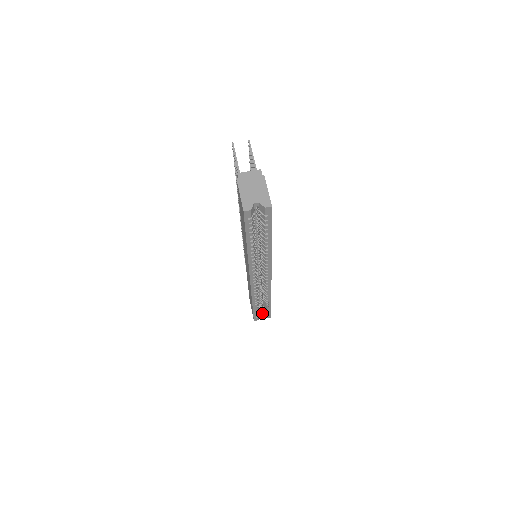
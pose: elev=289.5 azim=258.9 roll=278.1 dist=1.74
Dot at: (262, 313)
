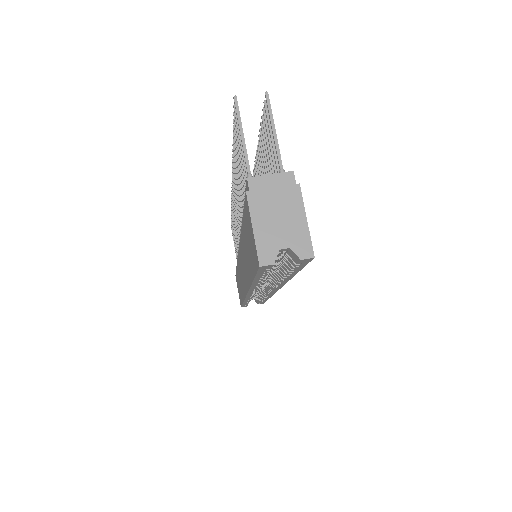
Dot at: (252, 298)
